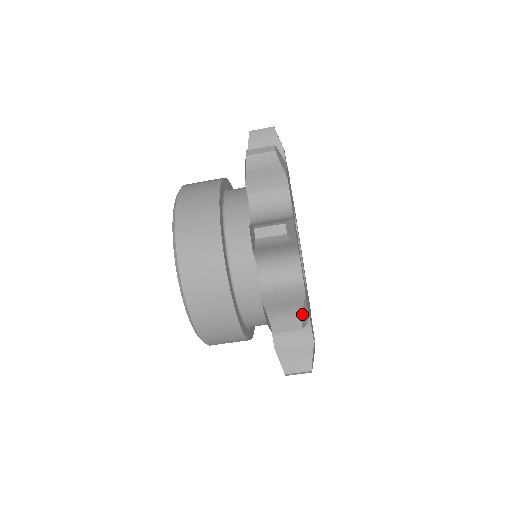
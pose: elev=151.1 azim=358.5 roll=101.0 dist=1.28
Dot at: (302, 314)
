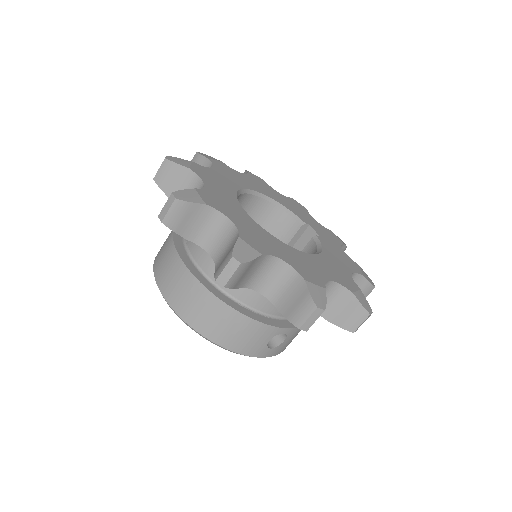
Dot at: (178, 192)
